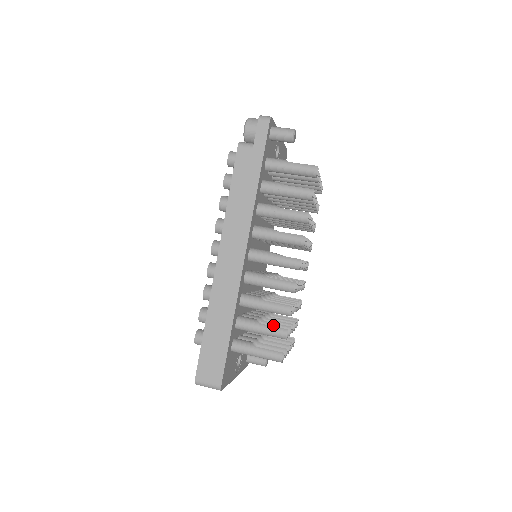
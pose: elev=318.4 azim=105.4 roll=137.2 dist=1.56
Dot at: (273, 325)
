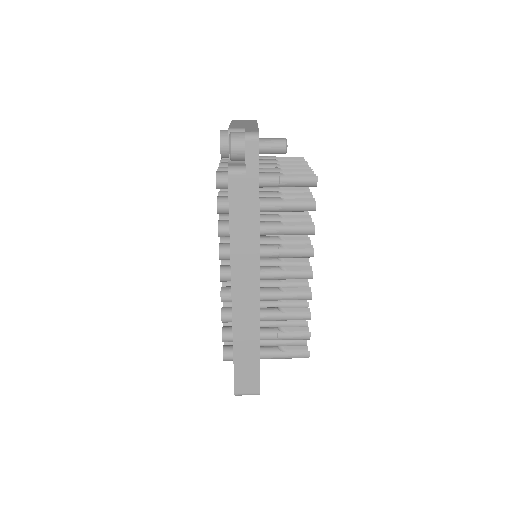
Dot at: (293, 328)
